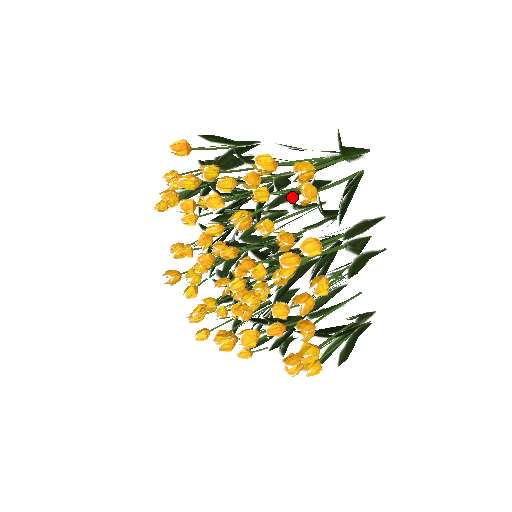
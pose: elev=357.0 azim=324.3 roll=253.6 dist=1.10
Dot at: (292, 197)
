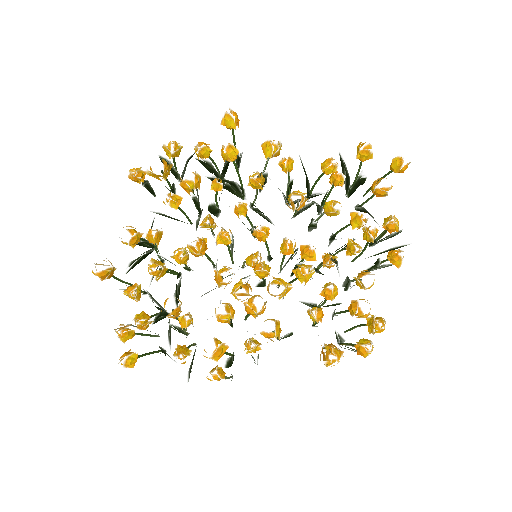
Dot at: (302, 211)
